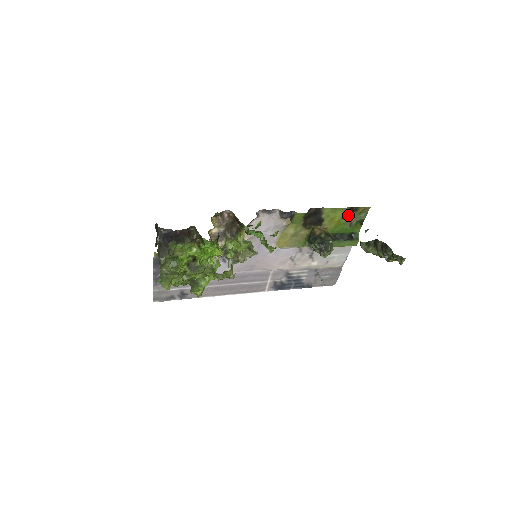
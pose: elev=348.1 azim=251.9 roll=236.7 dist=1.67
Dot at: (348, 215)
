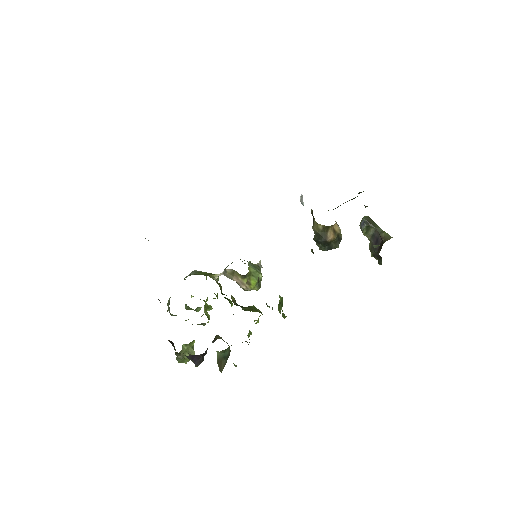
Dot at: occluded
